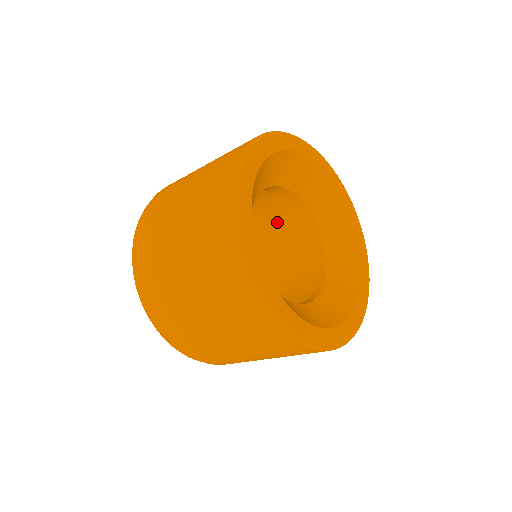
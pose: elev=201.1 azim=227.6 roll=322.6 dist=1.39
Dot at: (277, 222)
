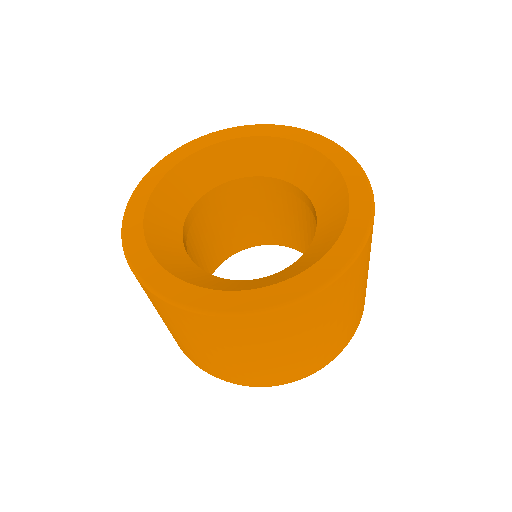
Dot at: occluded
